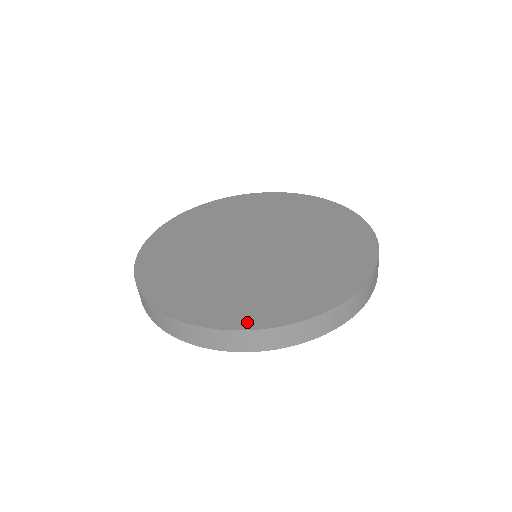
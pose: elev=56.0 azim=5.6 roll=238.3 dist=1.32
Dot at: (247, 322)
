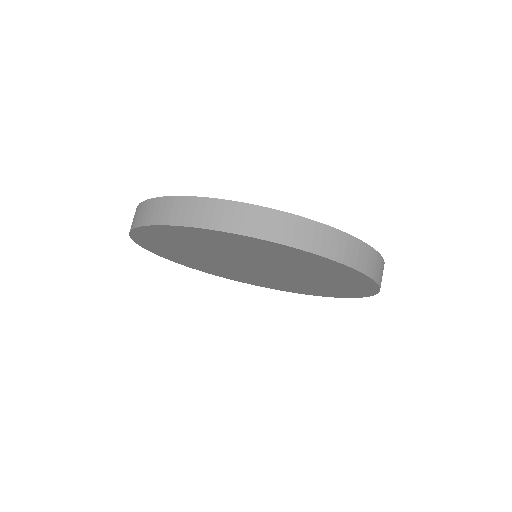
Dot at: occluded
